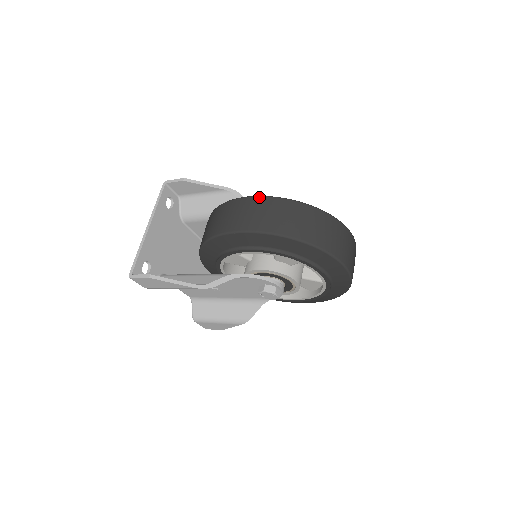
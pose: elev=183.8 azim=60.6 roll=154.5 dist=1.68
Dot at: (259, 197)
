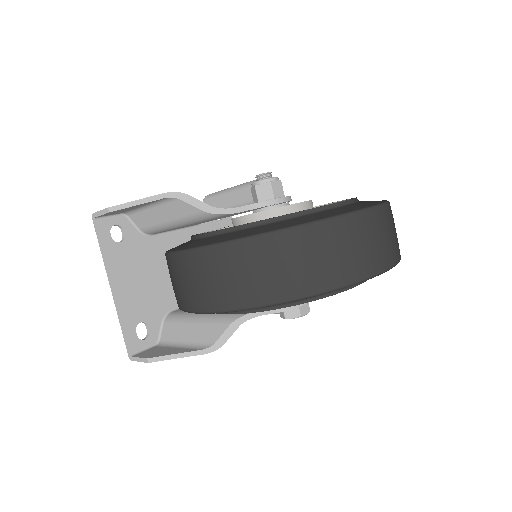
Dot at: (203, 250)
